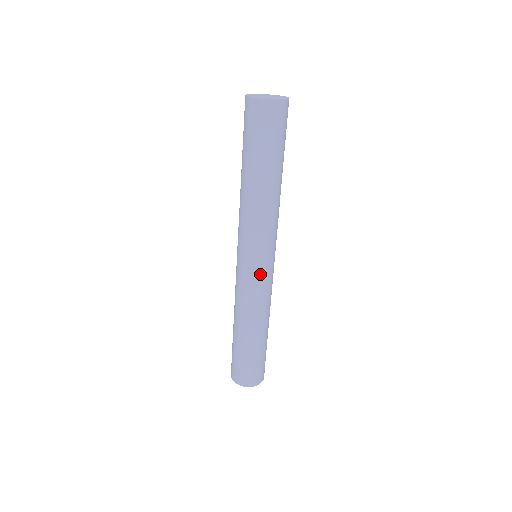
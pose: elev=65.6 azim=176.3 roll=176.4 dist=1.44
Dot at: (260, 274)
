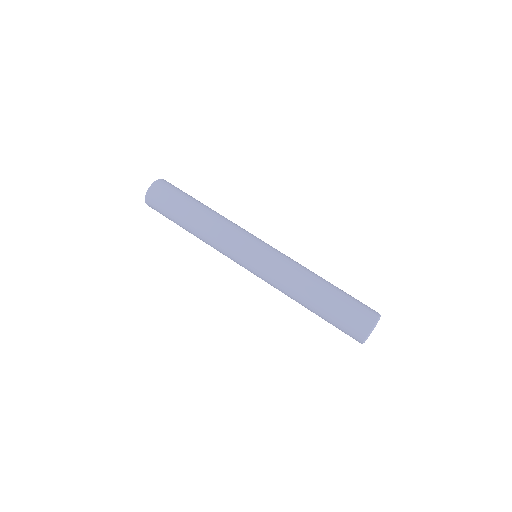
Dot at: (271, 247)
